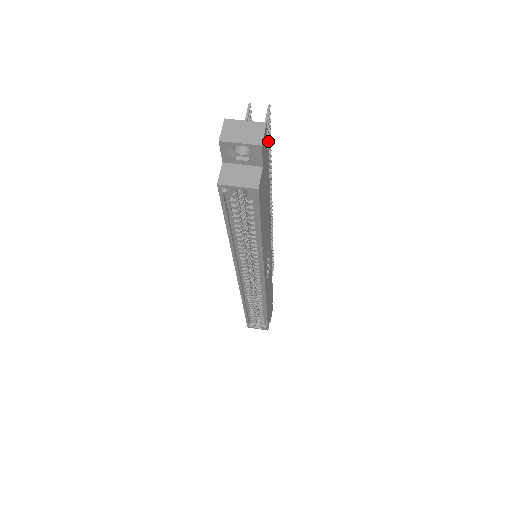
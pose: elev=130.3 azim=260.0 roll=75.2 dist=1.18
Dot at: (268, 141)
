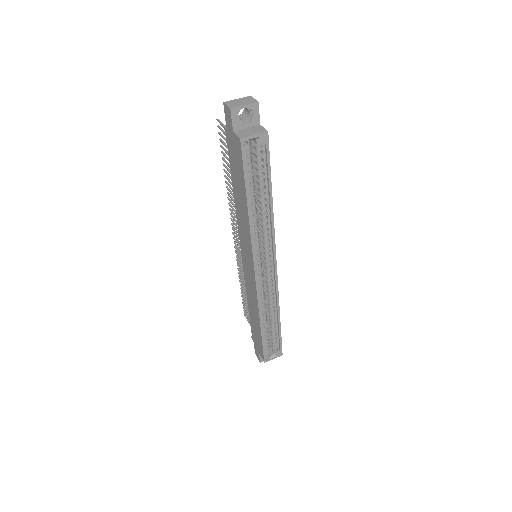
Dot at: occluded
